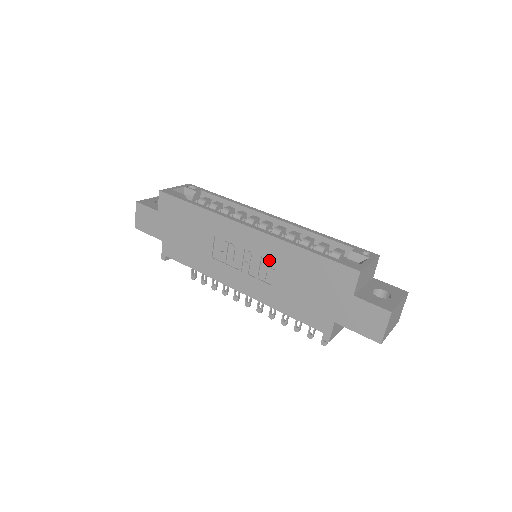
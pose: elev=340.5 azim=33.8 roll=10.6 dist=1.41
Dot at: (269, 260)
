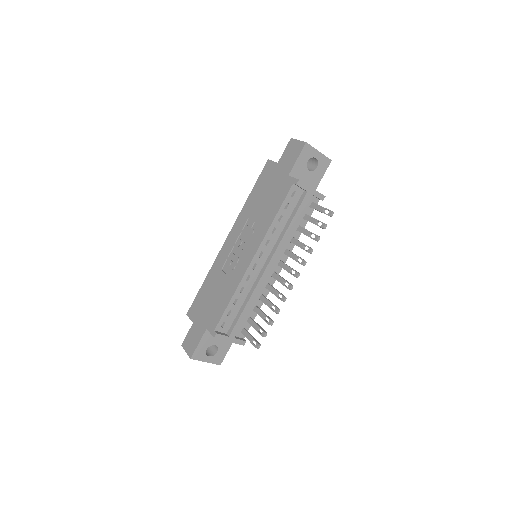
Dot at: (246, 225)
